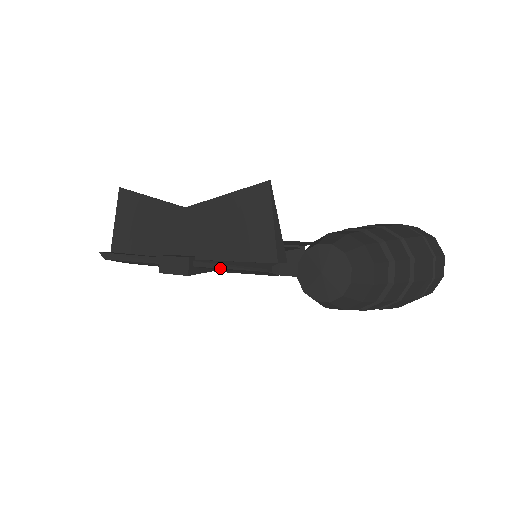
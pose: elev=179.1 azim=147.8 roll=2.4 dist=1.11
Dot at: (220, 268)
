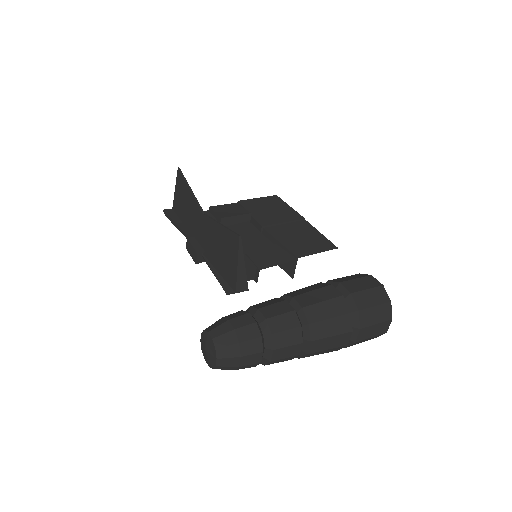
Dot at: occluded
